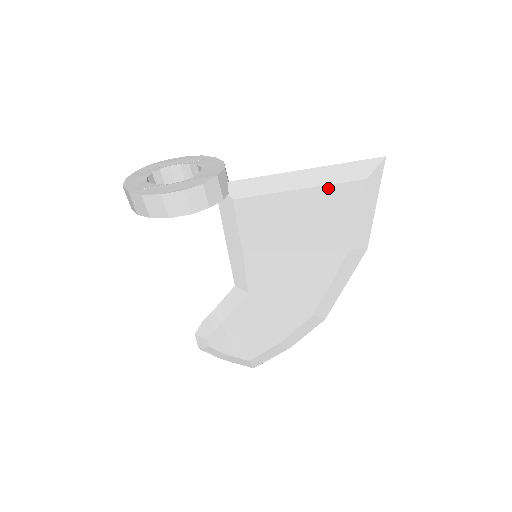
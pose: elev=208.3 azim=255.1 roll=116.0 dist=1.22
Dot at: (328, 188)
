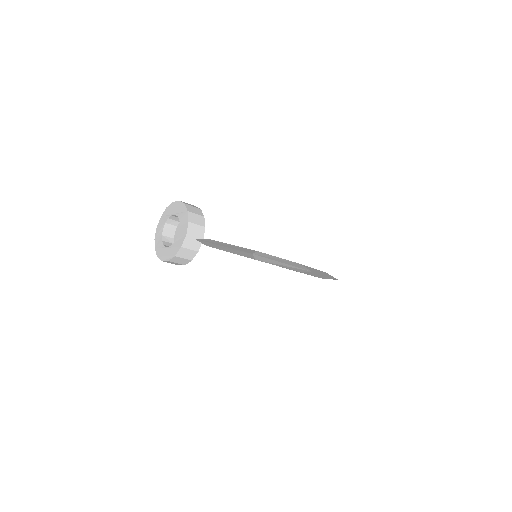
Dot at: occluded
